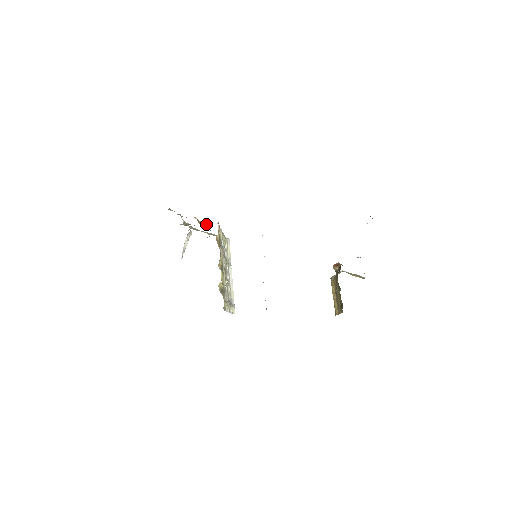
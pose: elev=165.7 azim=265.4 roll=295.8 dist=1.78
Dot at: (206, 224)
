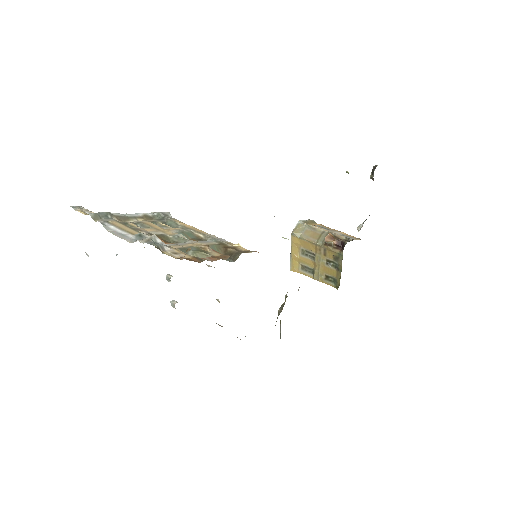
Dot at: (215, 247)
